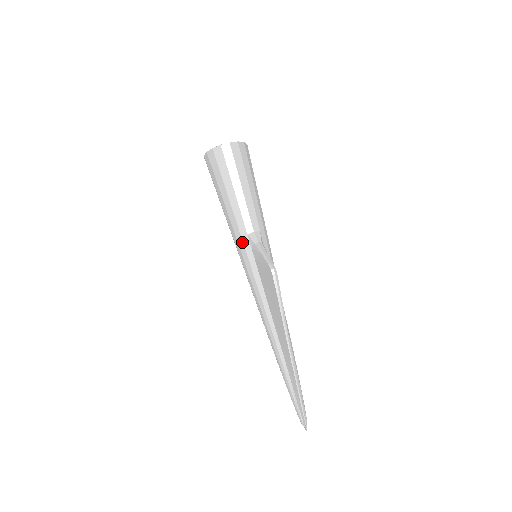
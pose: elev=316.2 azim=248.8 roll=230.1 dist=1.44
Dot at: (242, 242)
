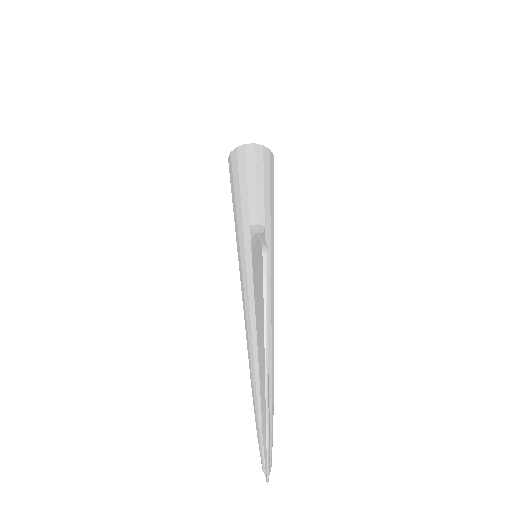
Dot at: (243, 233)
